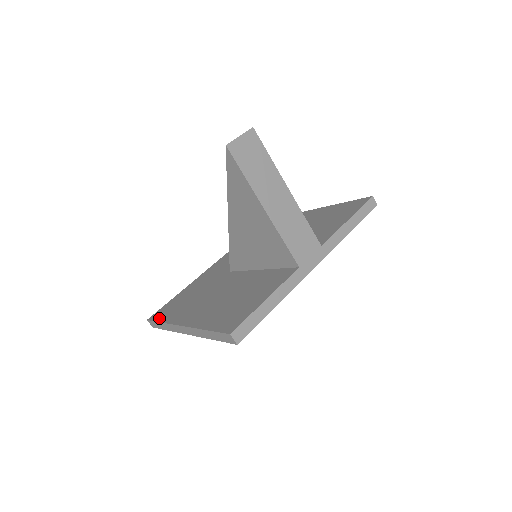
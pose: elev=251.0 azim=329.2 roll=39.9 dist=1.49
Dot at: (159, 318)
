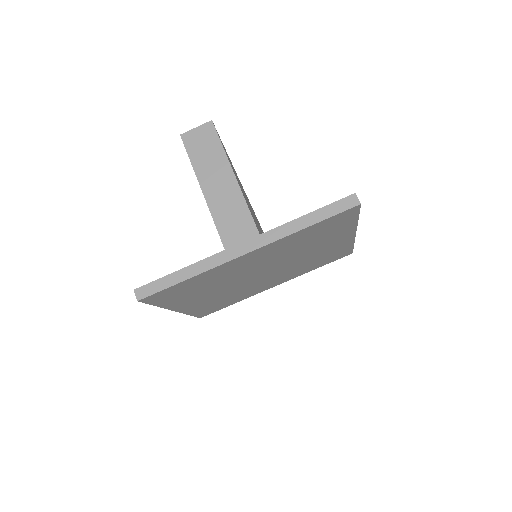
Dot at: occluded
